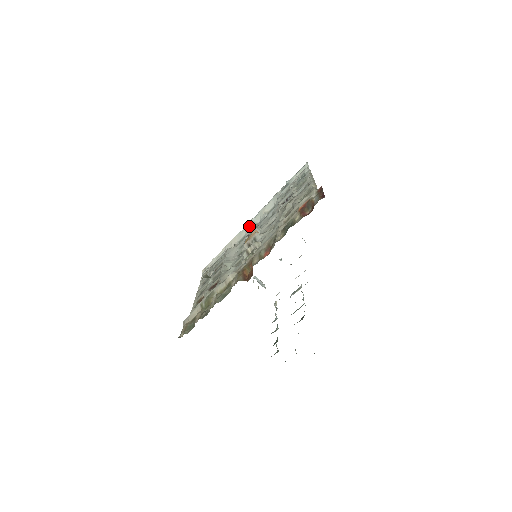
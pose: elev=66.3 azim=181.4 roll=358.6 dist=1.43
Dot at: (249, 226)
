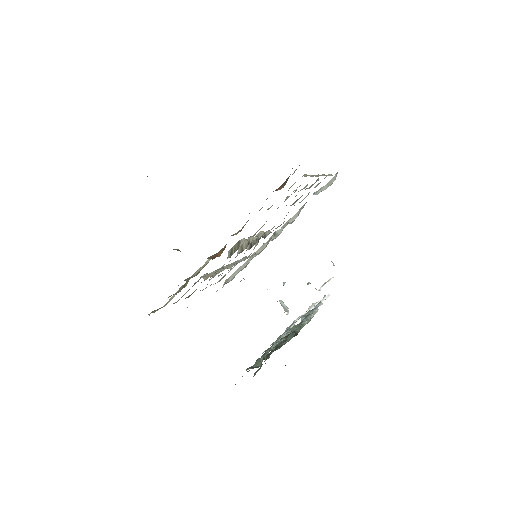
Dot at: (272, 237)
